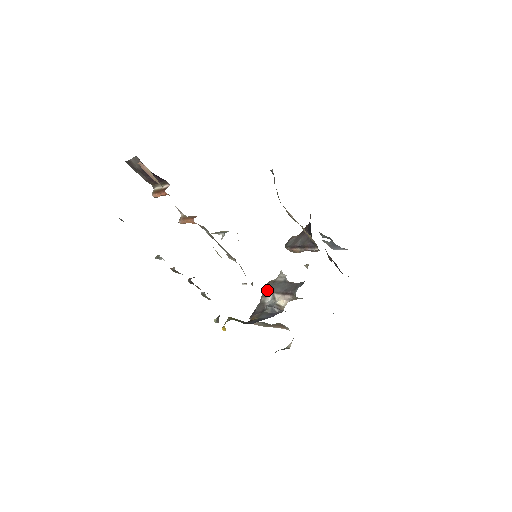
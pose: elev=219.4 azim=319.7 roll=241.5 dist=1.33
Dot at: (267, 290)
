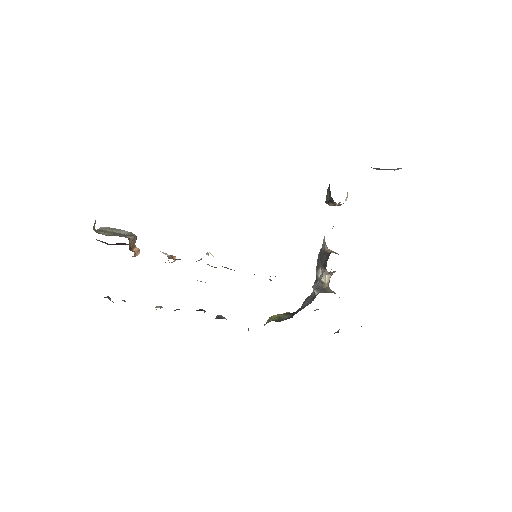
Dot at: (318, 262)
